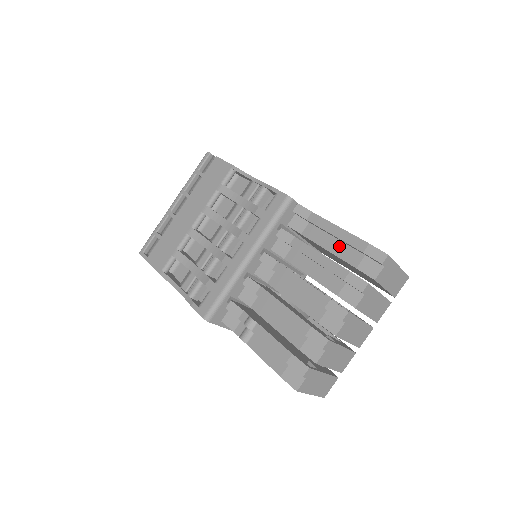
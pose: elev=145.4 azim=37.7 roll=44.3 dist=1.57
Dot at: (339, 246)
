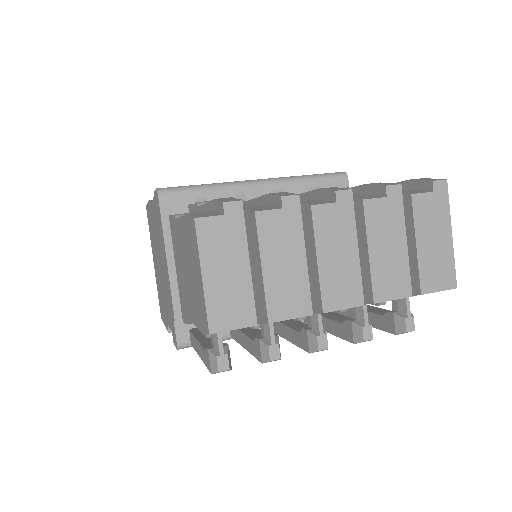
Dot at: occluded
